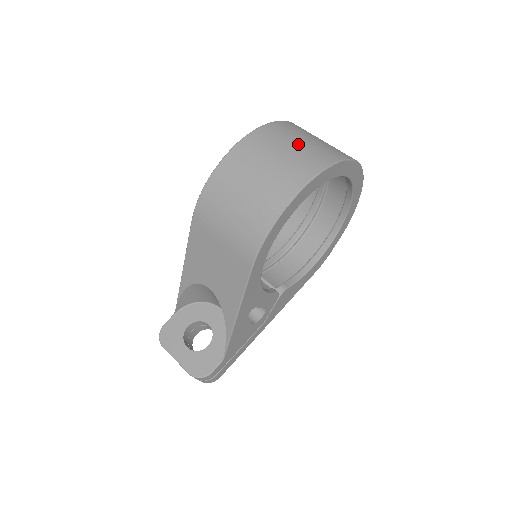
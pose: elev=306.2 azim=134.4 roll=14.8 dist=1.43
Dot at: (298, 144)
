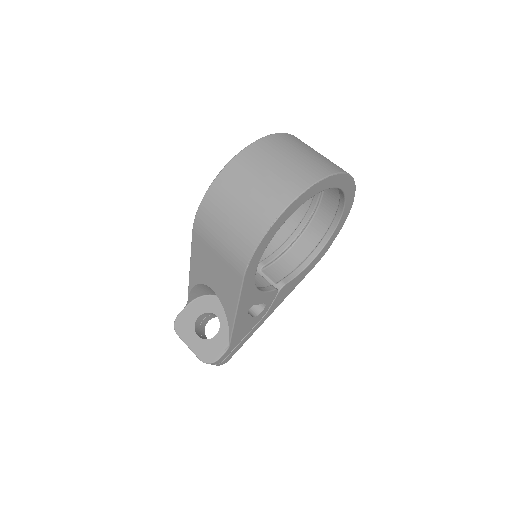
Dot at: (285, 162)
